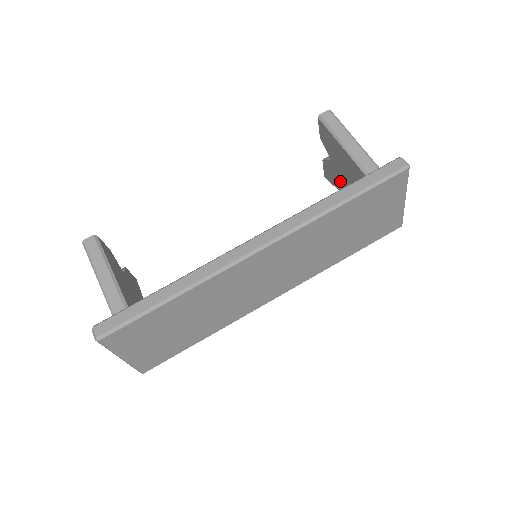
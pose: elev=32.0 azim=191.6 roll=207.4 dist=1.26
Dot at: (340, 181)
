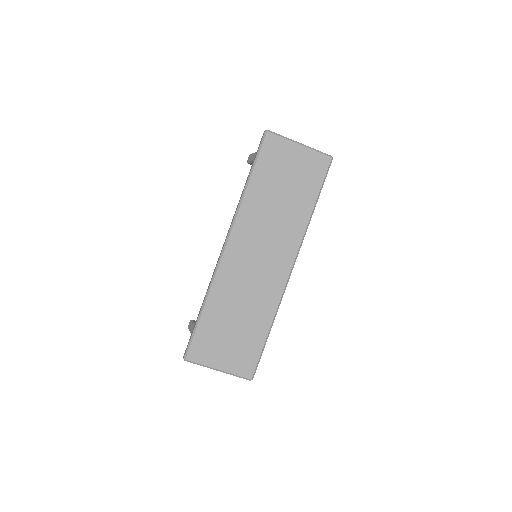
Dot at: occluded
